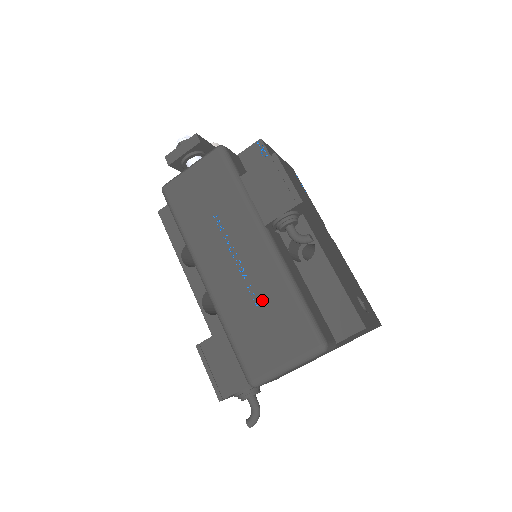
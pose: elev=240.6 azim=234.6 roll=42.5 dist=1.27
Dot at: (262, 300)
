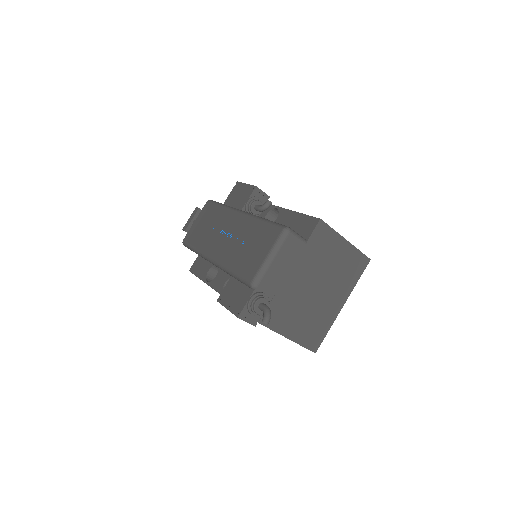
Dot at: (245, 238)
